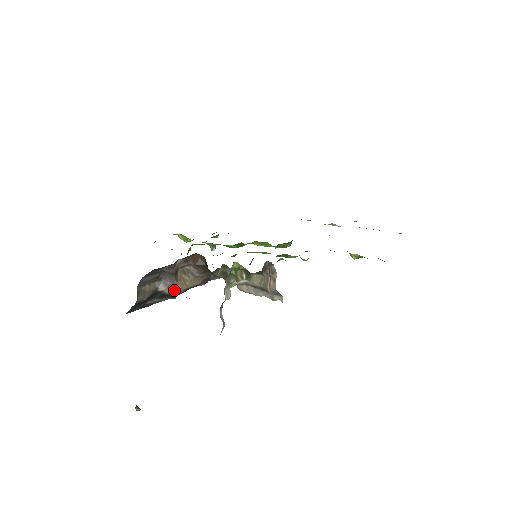
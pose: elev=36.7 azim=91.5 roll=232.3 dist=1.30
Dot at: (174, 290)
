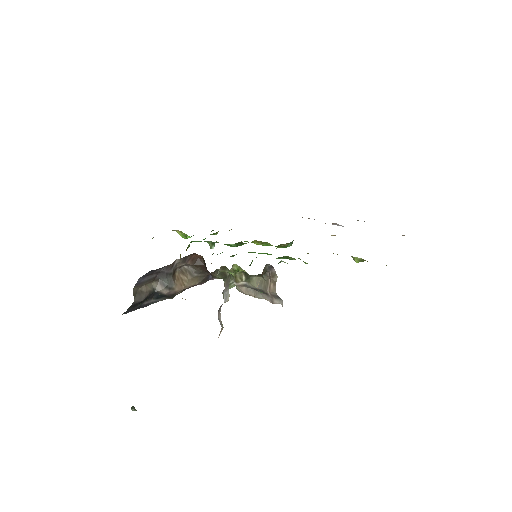
Dot at: (172, 291)
